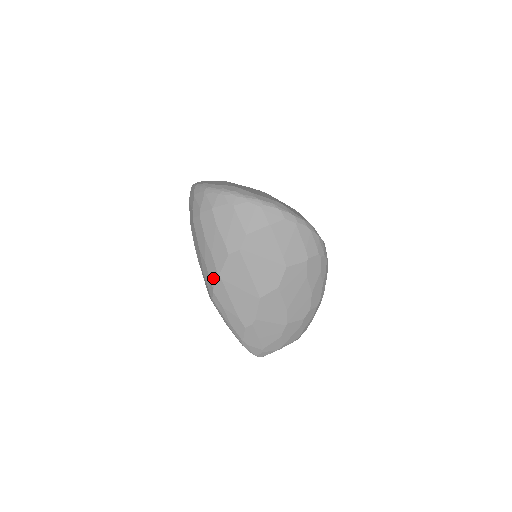
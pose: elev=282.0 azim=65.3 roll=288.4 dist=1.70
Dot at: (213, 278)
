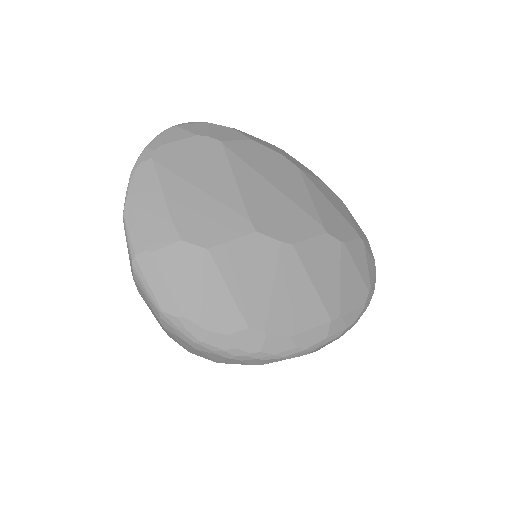
Dot at: occluded
